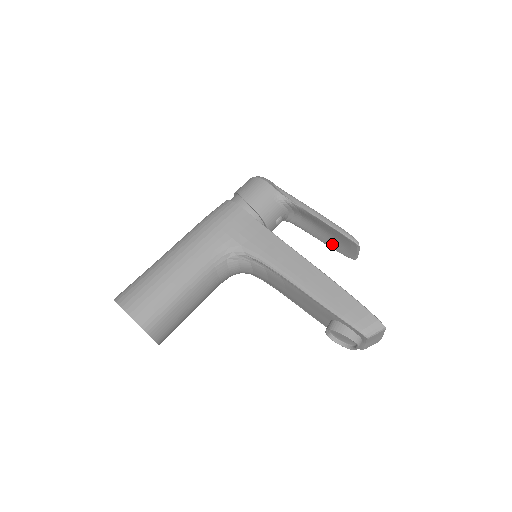
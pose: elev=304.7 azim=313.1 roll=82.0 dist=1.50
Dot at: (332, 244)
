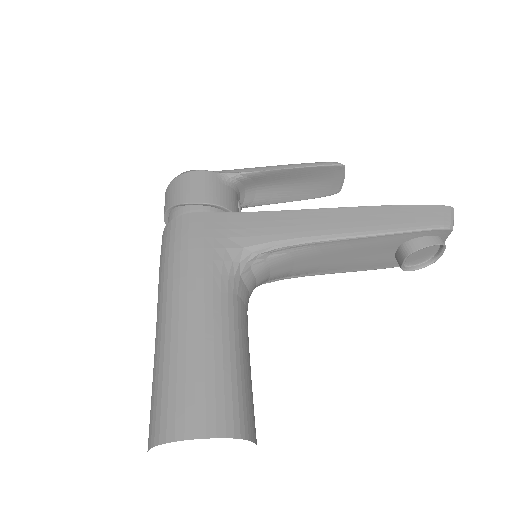
Dot at: (306, 194)
